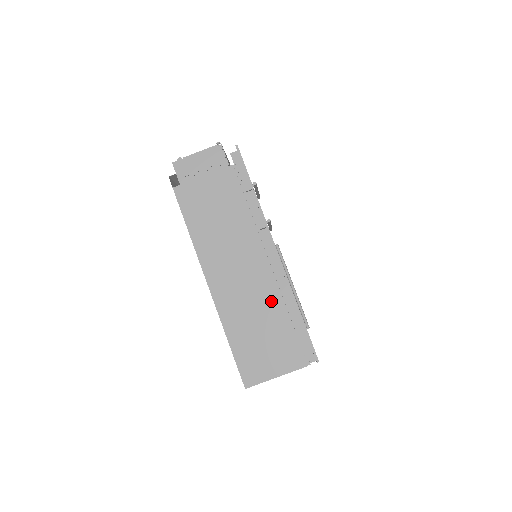
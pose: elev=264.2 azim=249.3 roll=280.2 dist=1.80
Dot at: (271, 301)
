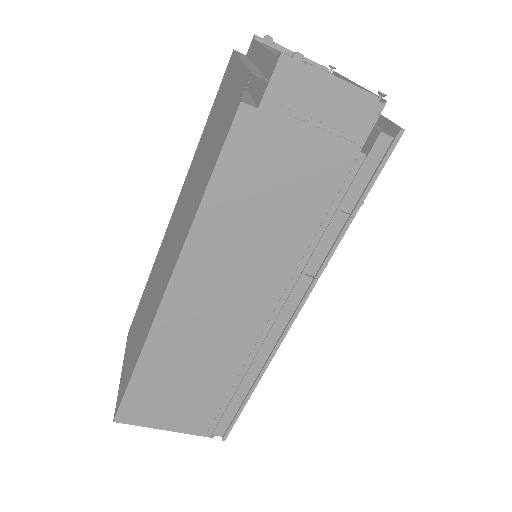
Dot at: (232, 360)
